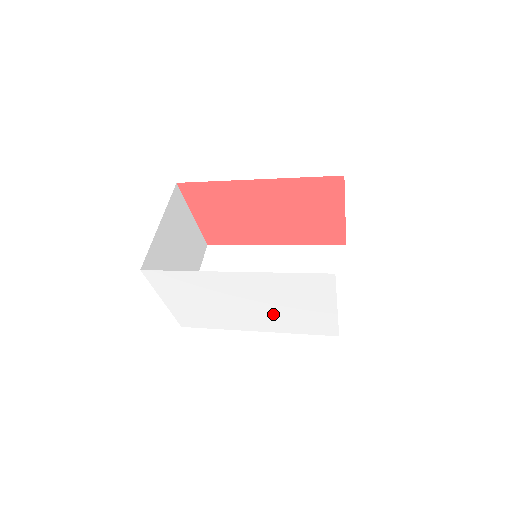
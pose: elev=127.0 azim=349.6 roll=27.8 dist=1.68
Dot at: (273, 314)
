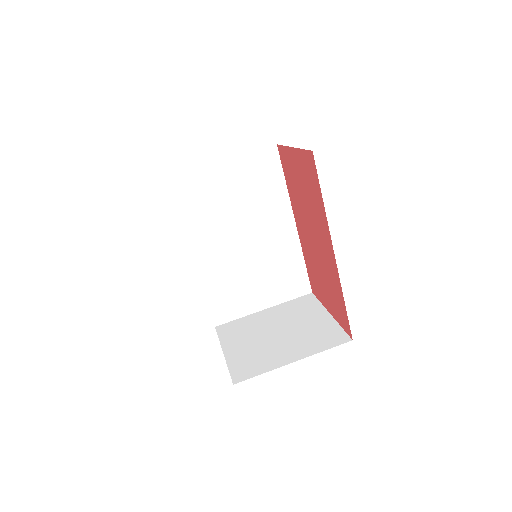
Dot at: occluded
